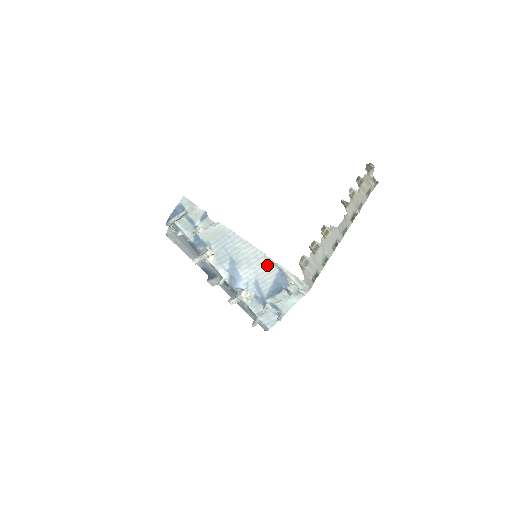
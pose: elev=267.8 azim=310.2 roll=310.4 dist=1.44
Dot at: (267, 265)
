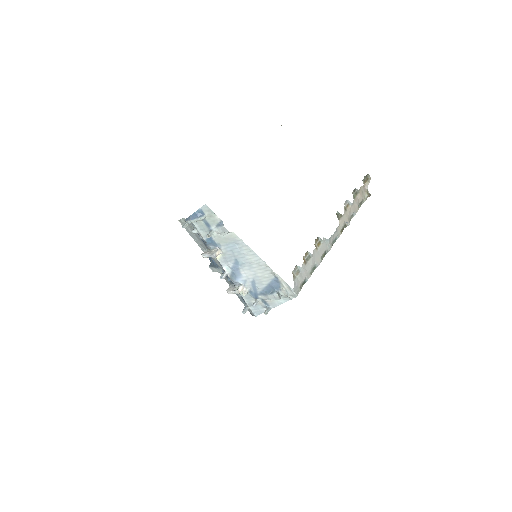
Dot at: (266, 271)
